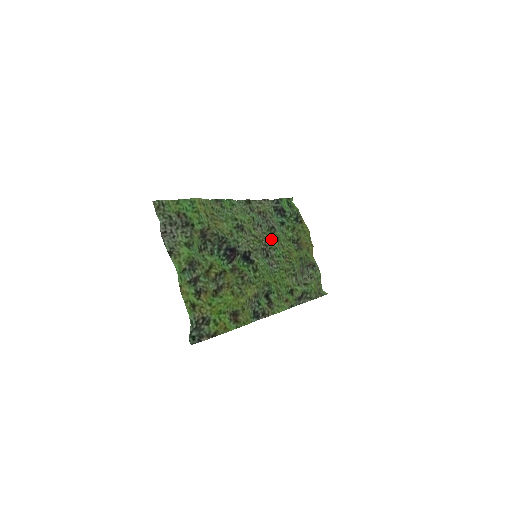
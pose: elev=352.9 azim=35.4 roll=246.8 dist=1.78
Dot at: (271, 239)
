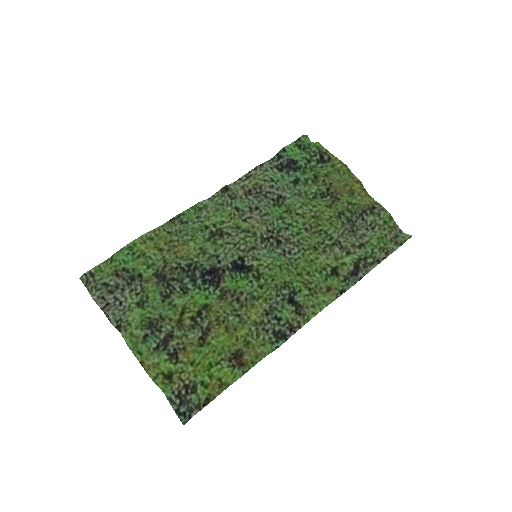
Dot at: (276, 218)
